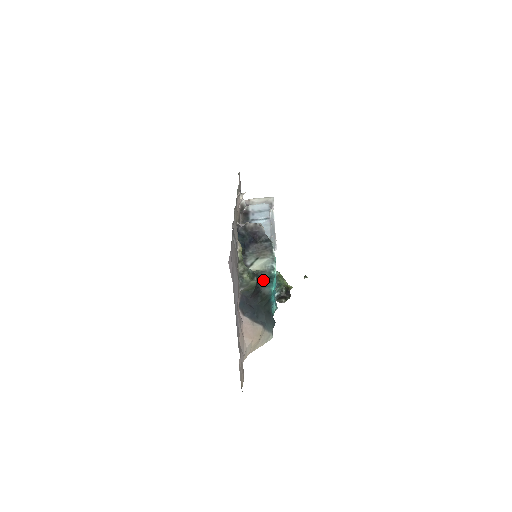
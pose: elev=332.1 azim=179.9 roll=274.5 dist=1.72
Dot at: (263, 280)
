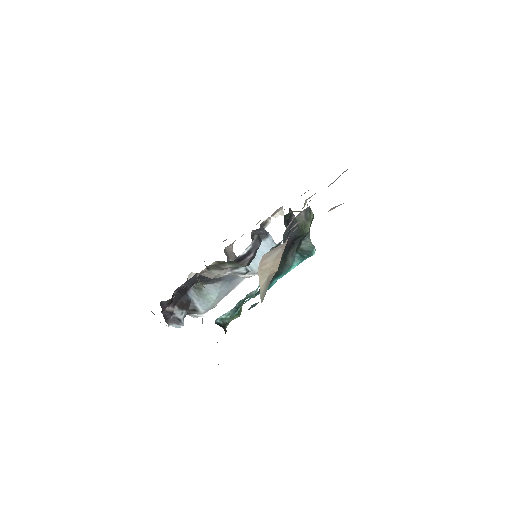
Dot at: (298, 247)
